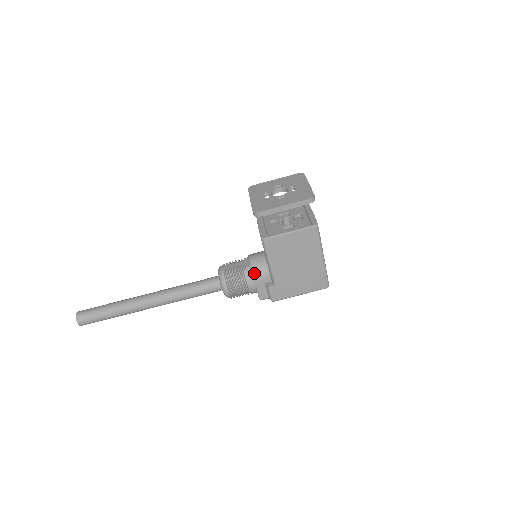
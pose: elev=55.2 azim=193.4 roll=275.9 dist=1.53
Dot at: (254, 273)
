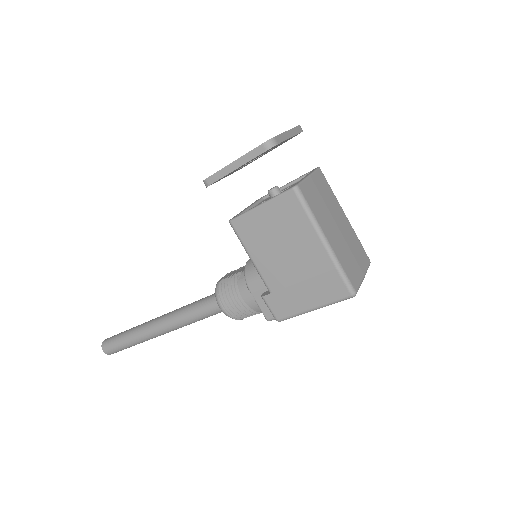
Dot at: (247, 278)
